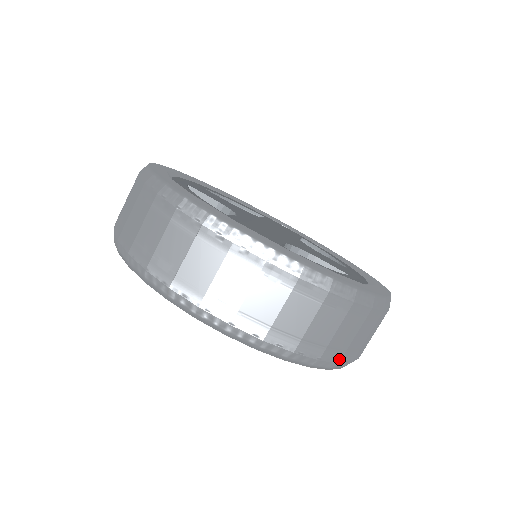
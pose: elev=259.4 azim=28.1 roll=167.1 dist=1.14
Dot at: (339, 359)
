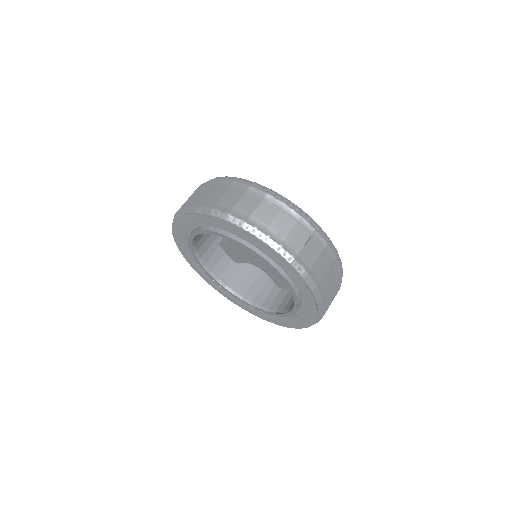
Dot at: occluded
